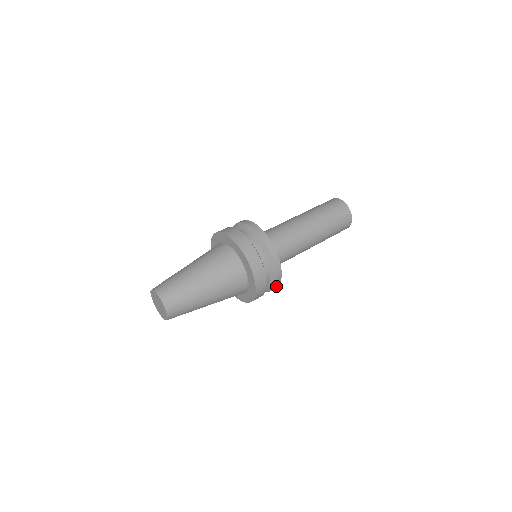
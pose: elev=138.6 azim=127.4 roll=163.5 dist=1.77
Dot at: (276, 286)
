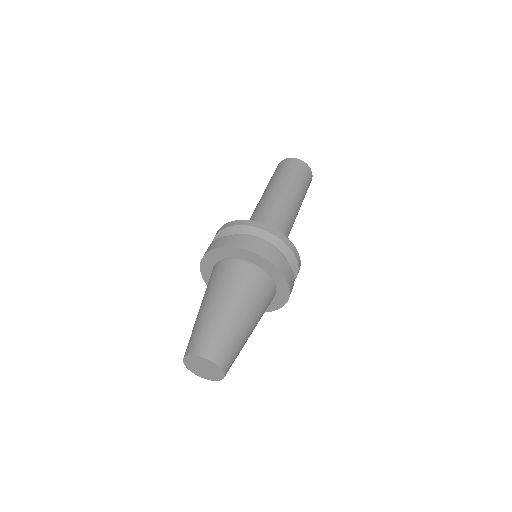
Dot at: occluded
